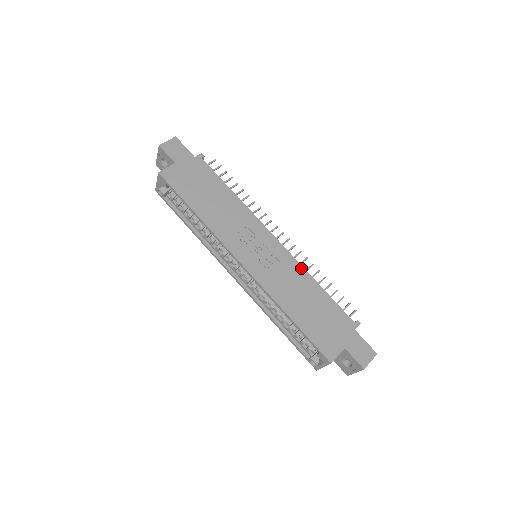
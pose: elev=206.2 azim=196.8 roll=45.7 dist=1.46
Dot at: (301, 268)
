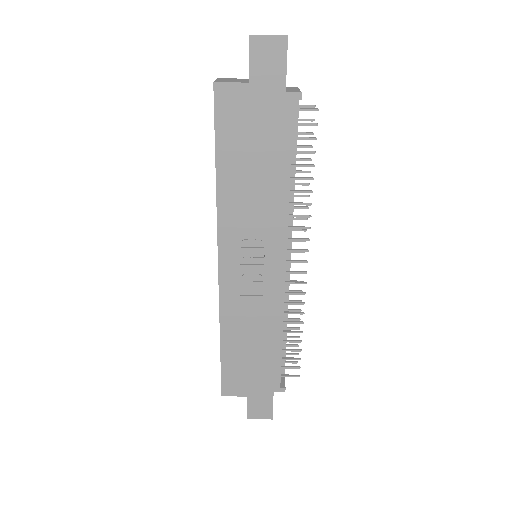
Dot at: (280, 313)
